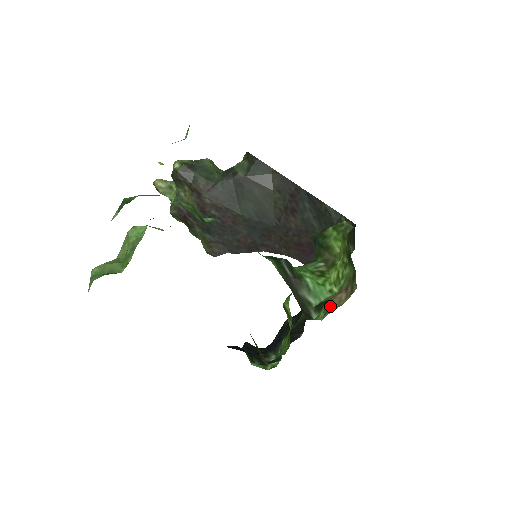
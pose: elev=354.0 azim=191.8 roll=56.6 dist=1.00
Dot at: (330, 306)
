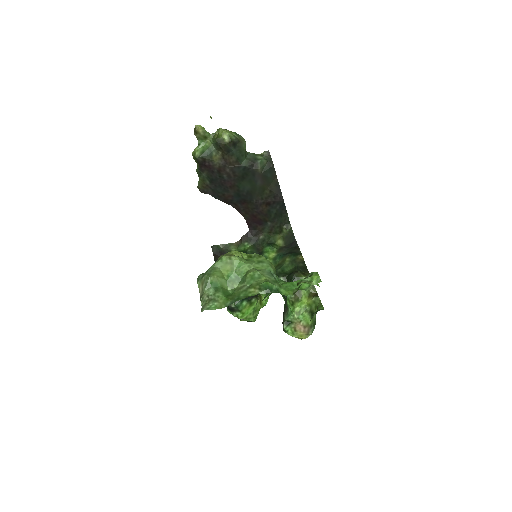
Dot at: (295, 329)
